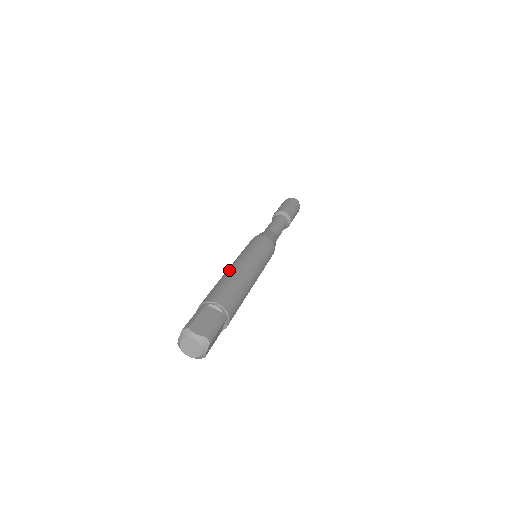
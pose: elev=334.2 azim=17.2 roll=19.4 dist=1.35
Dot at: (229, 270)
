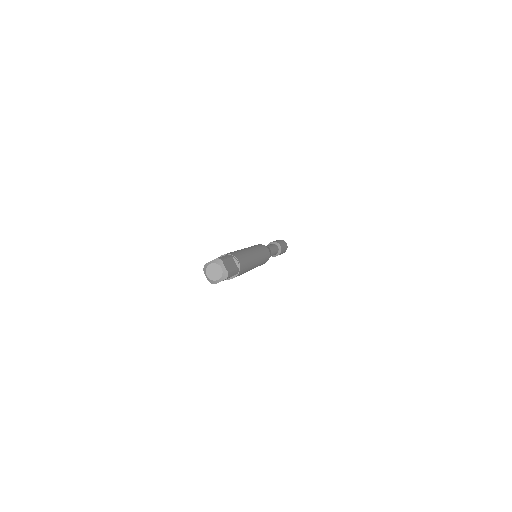
Dot at: (246, 249)
